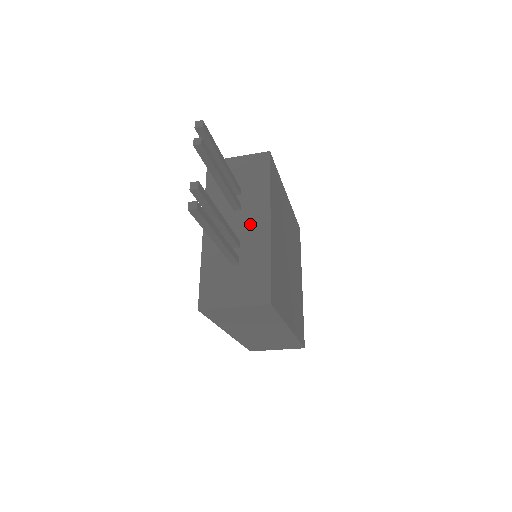
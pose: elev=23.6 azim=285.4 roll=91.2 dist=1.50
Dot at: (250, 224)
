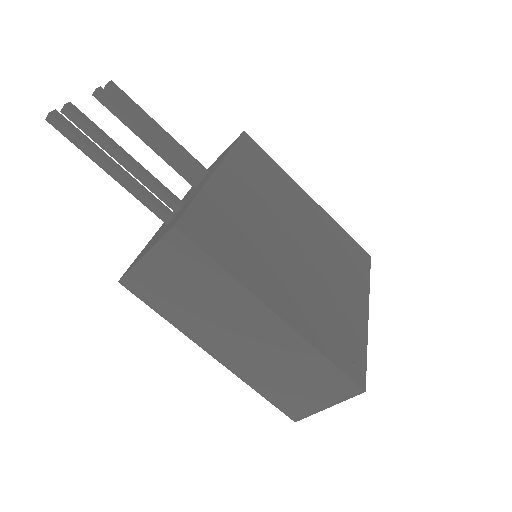
Dot at: occluded
